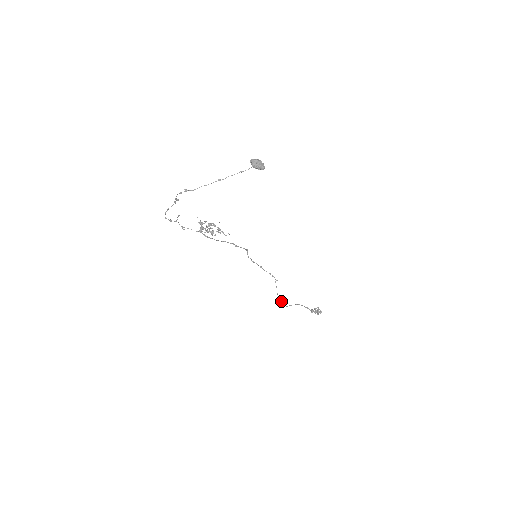
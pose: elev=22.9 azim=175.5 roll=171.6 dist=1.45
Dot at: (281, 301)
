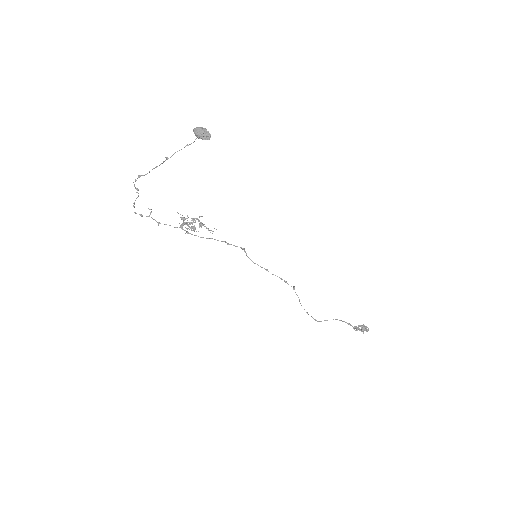
Dot at: occluded
